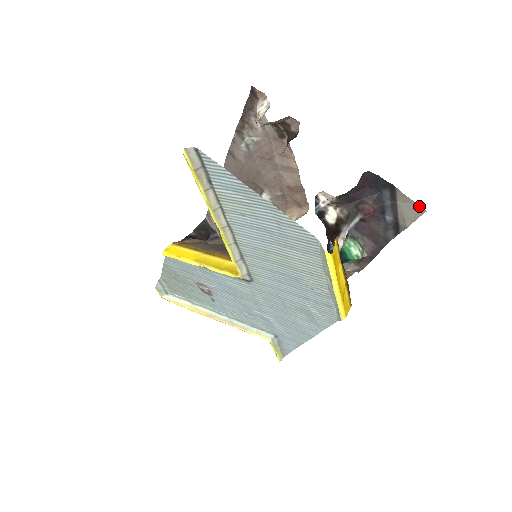
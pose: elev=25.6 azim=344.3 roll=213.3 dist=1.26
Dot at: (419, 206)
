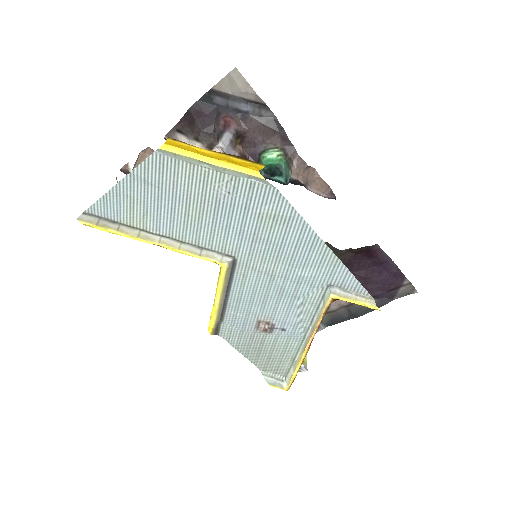
Dot at: (229, 73)
